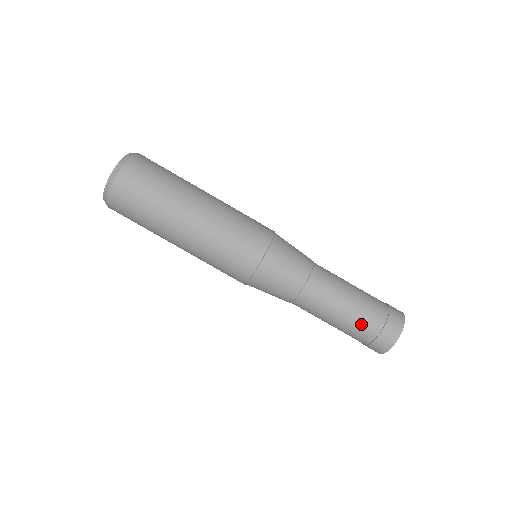
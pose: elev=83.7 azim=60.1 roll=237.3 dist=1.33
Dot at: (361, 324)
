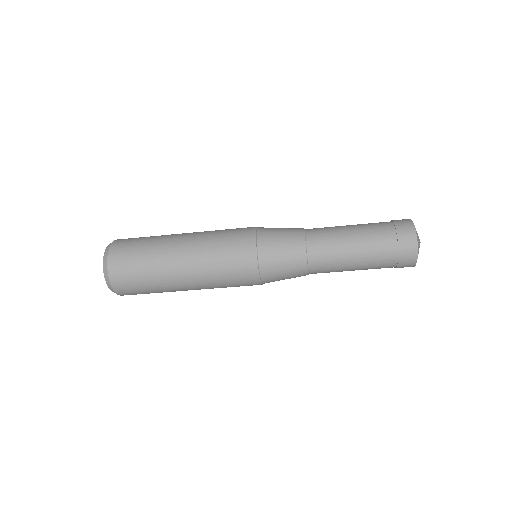
Dot at: (376, 263)
